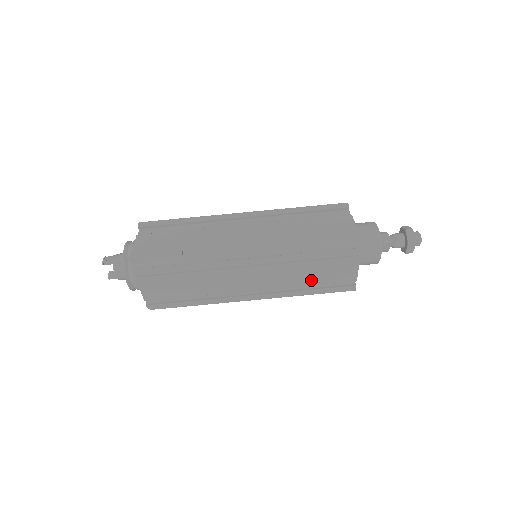
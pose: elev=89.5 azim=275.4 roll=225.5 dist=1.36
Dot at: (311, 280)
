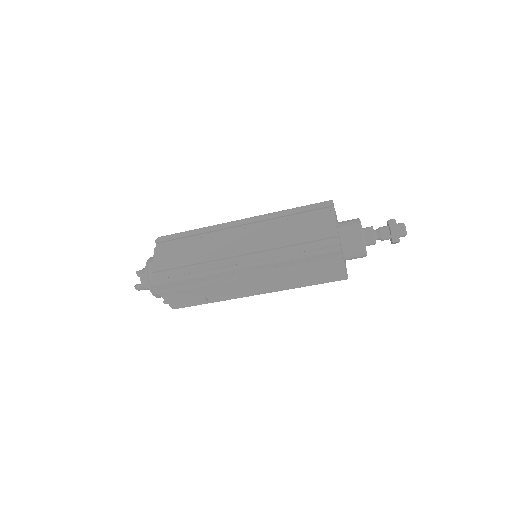
Dot at: occluded
